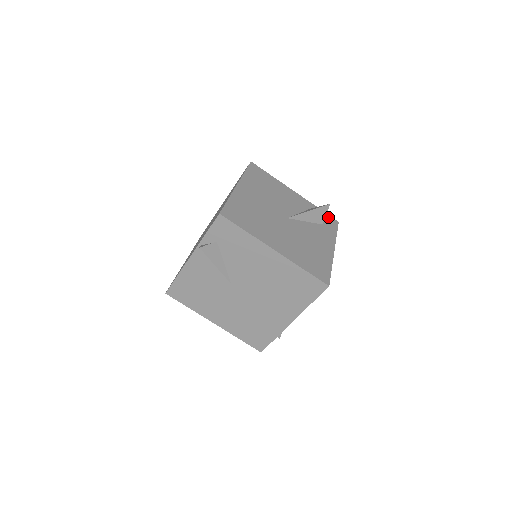
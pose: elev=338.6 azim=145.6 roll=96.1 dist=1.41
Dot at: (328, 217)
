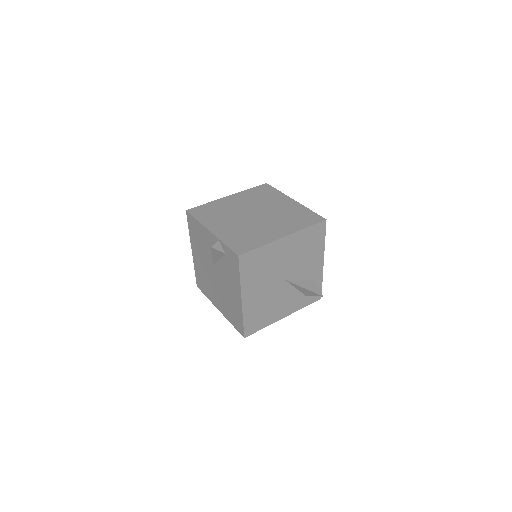
Dot at: occluded
